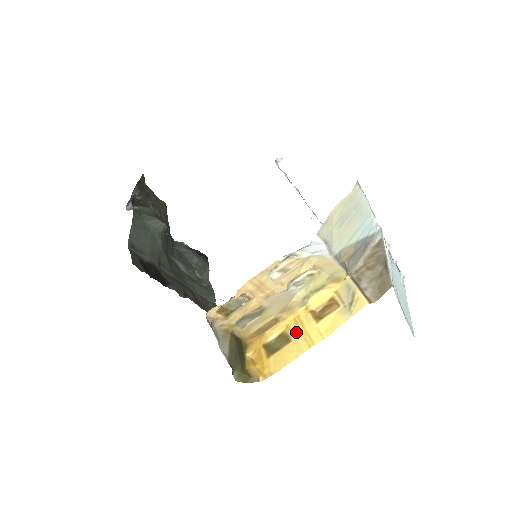
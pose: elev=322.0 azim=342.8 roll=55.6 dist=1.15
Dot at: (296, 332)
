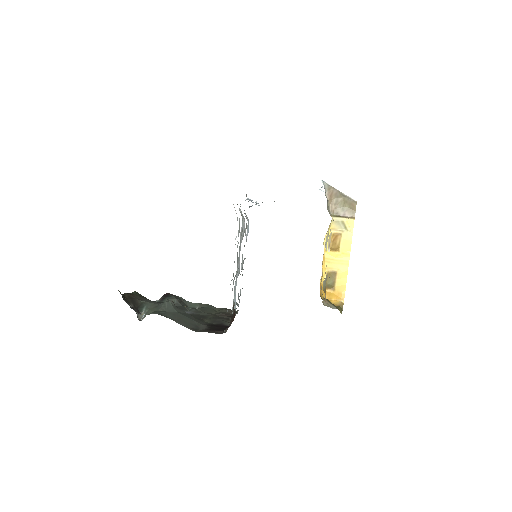
Dot at: (334, 266)
